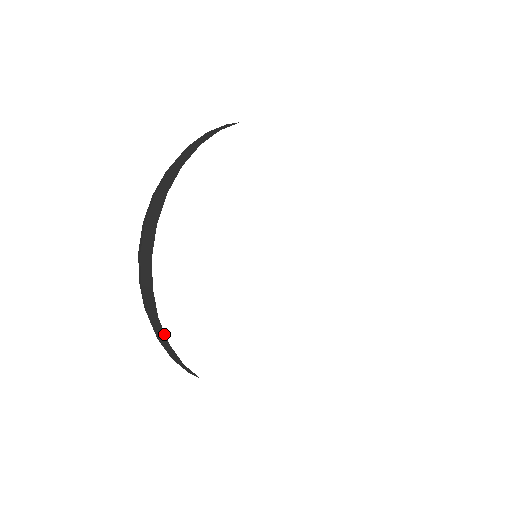
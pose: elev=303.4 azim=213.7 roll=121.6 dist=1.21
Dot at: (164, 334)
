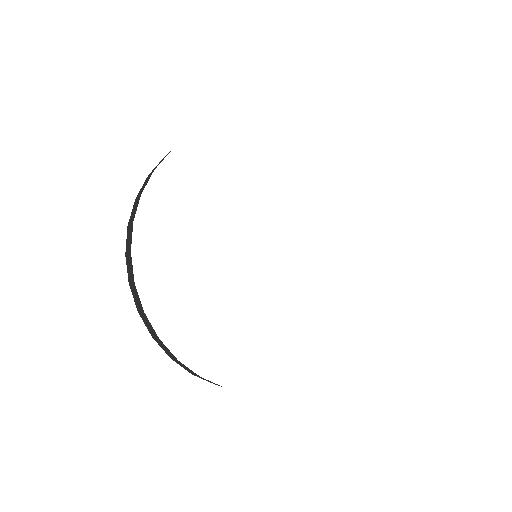
Dot at: (131, 241)
